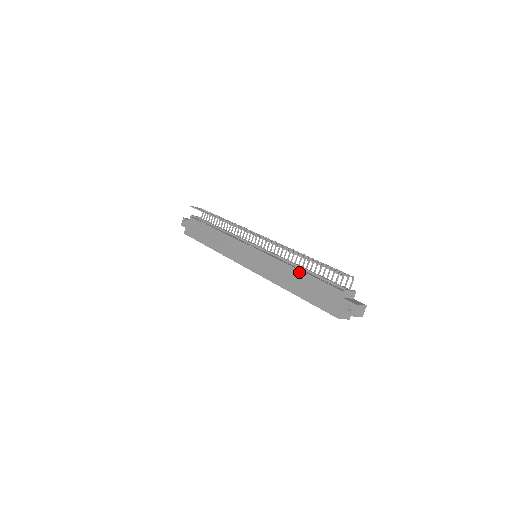
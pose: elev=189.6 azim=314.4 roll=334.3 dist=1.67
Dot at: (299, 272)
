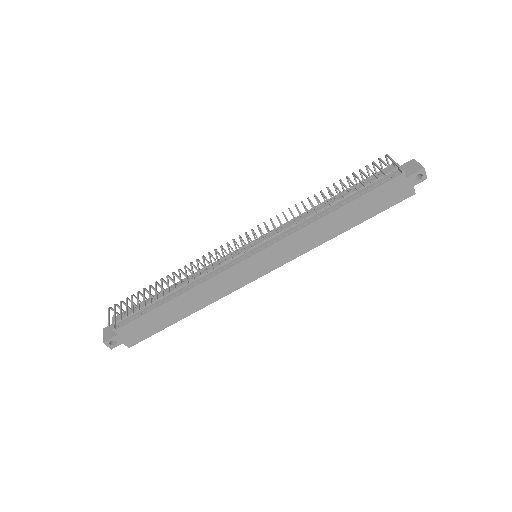
Dot at: (338, 211)
